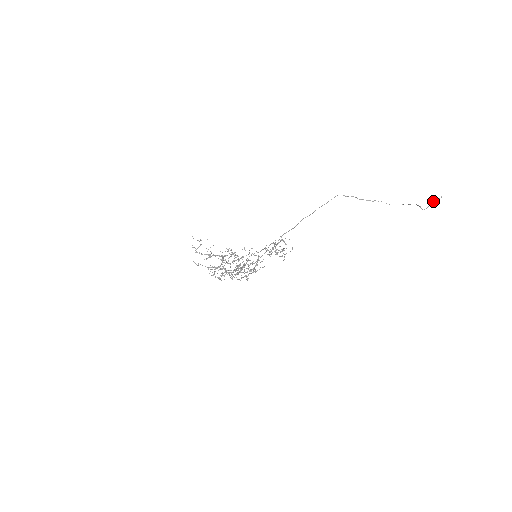
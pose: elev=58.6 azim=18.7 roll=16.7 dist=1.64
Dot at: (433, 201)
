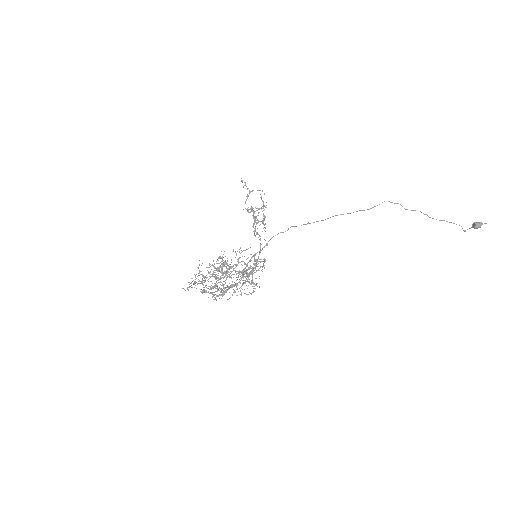
Dot at: occluded
